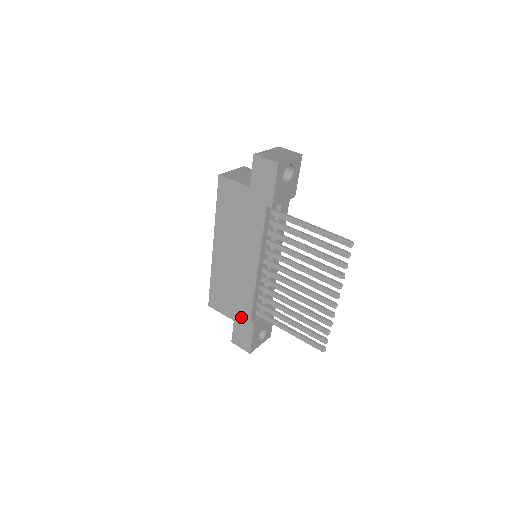
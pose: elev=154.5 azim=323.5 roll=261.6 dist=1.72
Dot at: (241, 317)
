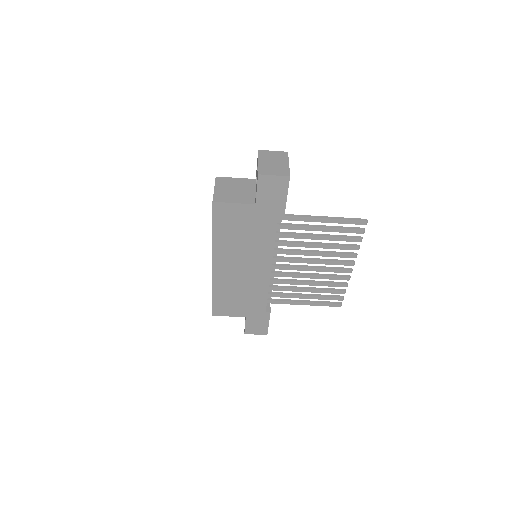
Dot at: (254, 312)
